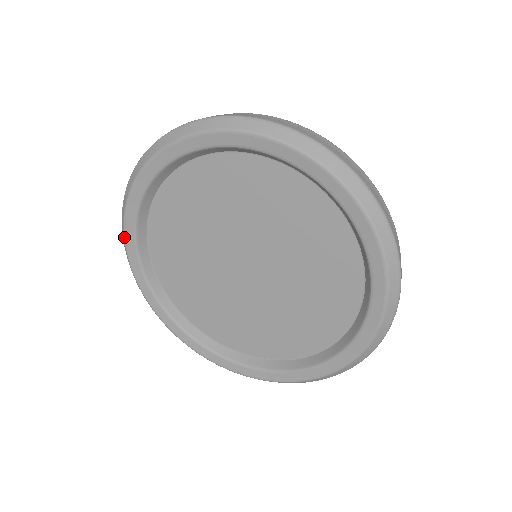
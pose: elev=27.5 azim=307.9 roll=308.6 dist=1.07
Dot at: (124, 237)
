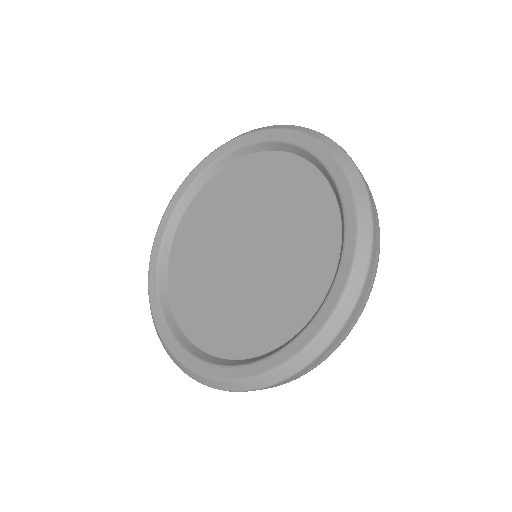
Dot at: (148, 271)
